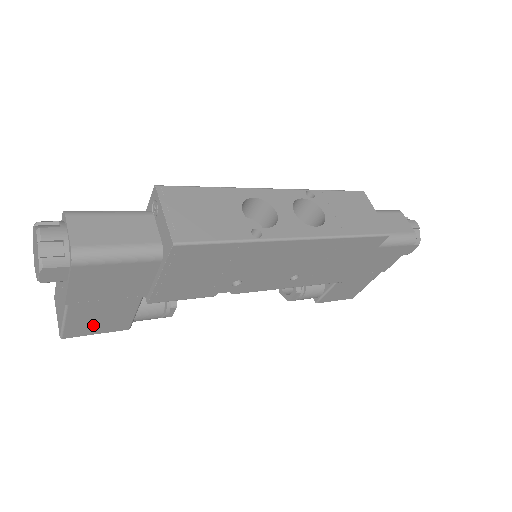
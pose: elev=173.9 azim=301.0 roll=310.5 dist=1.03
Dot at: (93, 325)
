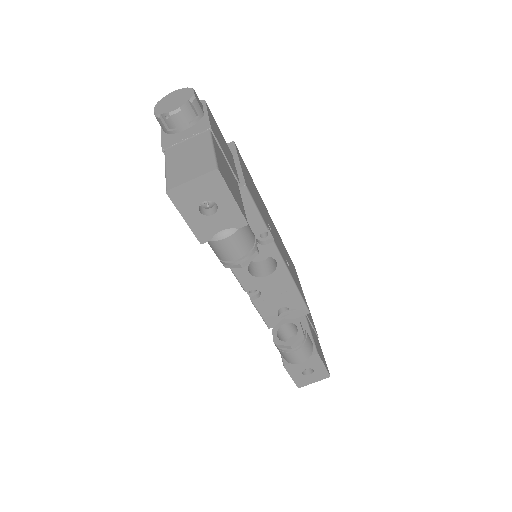
Dot at: (228, 180)
